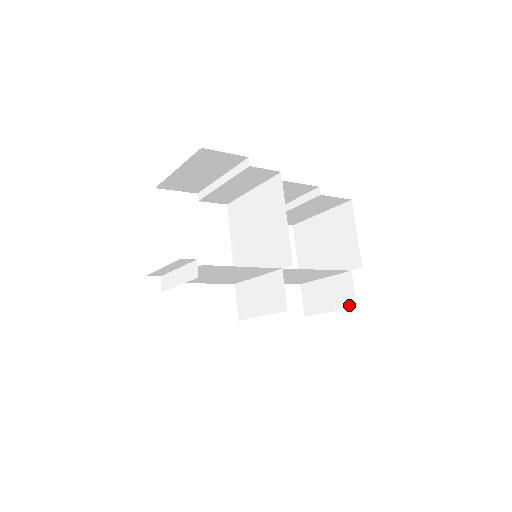
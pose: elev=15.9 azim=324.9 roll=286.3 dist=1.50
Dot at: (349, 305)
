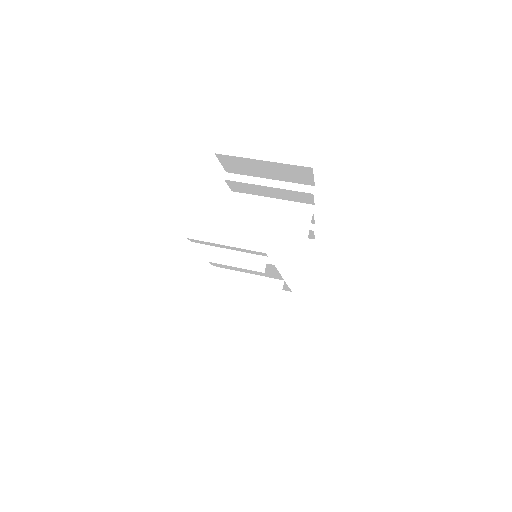
Dot at: (279, 317)
